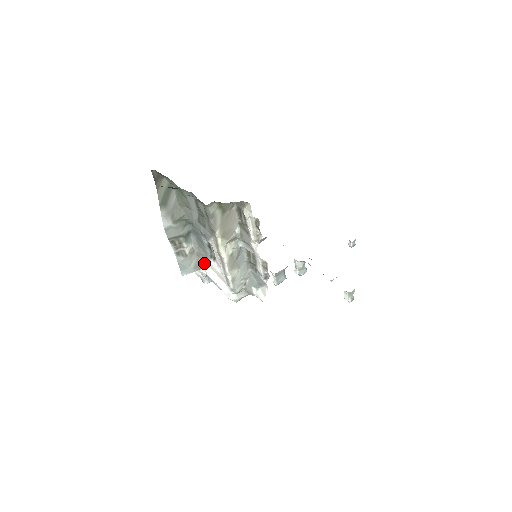
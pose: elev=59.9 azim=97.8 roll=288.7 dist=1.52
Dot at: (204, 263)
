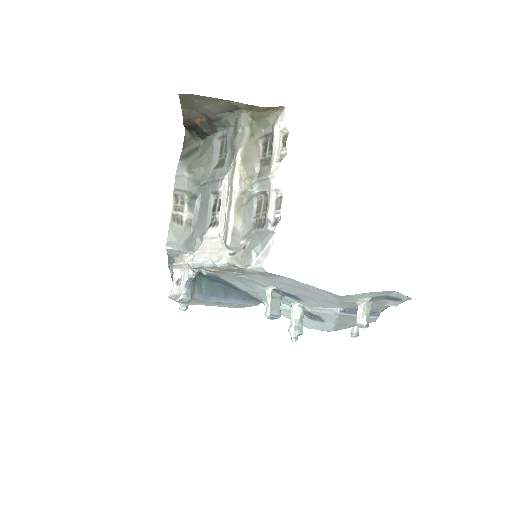
Dot at: (196, 245)
